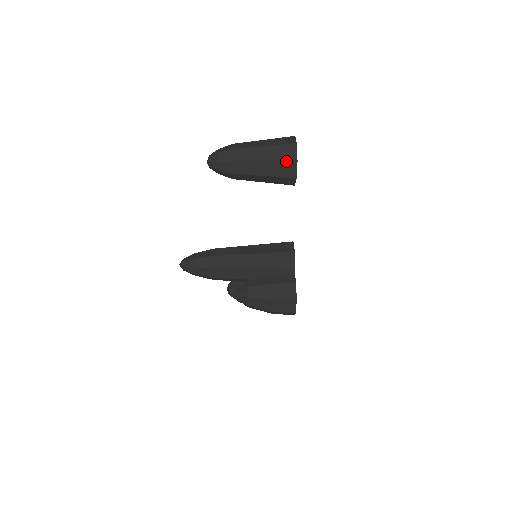
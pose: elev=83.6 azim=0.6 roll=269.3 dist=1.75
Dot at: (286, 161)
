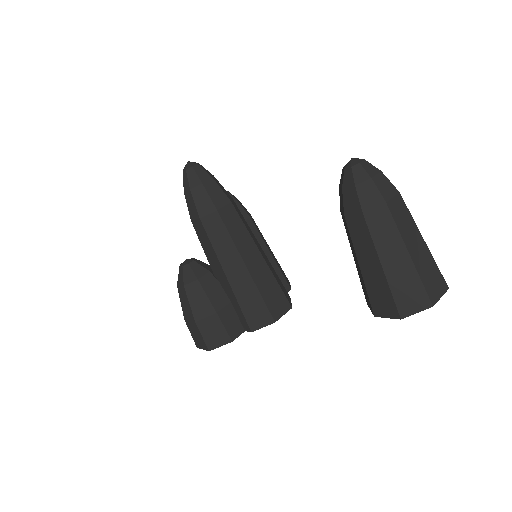
Dot at: (395, 302)
